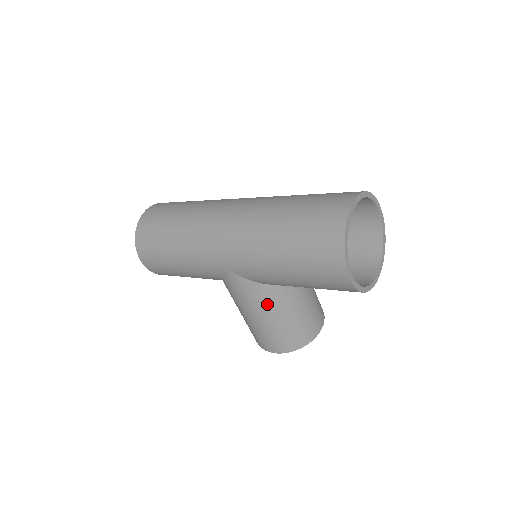
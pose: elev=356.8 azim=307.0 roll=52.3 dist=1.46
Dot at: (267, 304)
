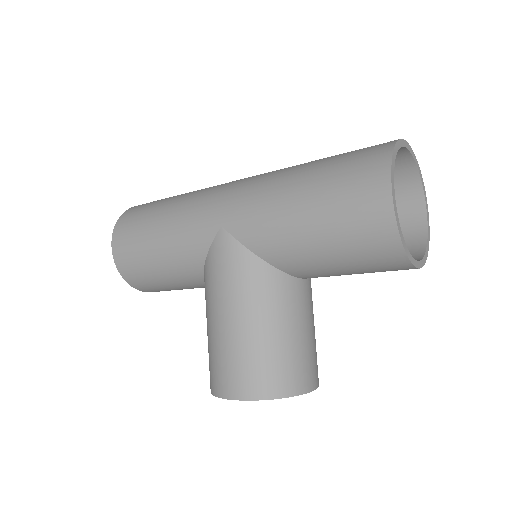
Dot at: (254, 294)
